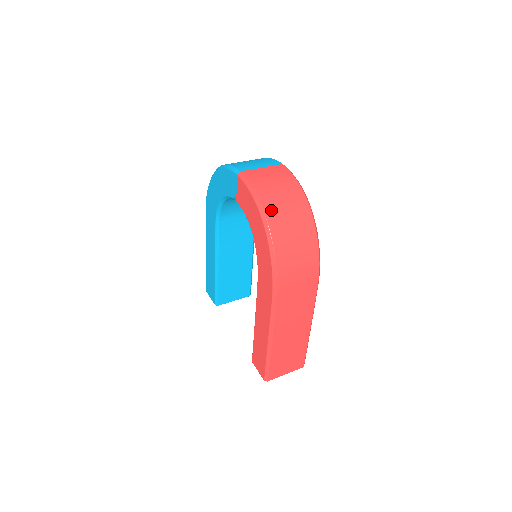
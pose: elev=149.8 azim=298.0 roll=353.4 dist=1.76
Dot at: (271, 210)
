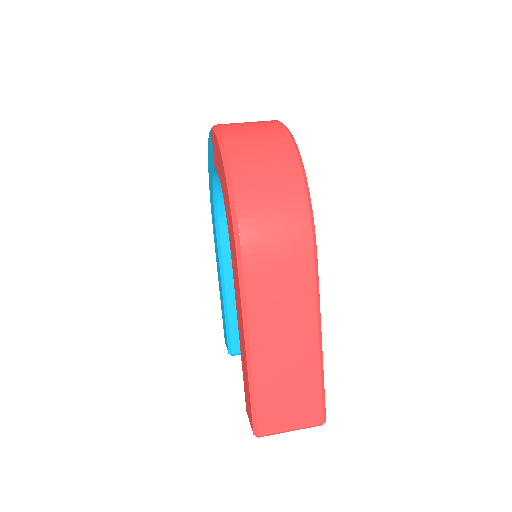
Dot at: (235, 145)
